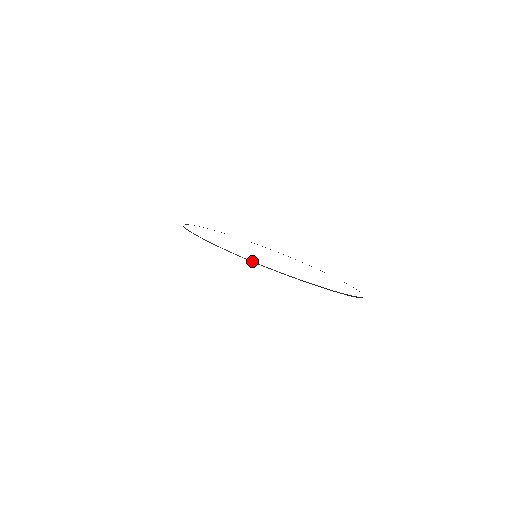
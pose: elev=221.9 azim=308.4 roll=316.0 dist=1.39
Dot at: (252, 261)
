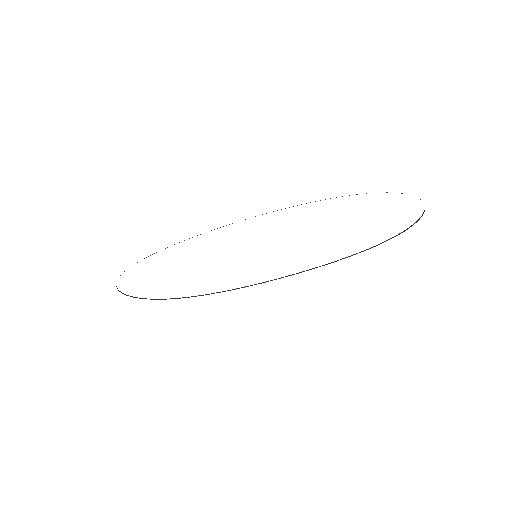
Dot at: (193, 296)
